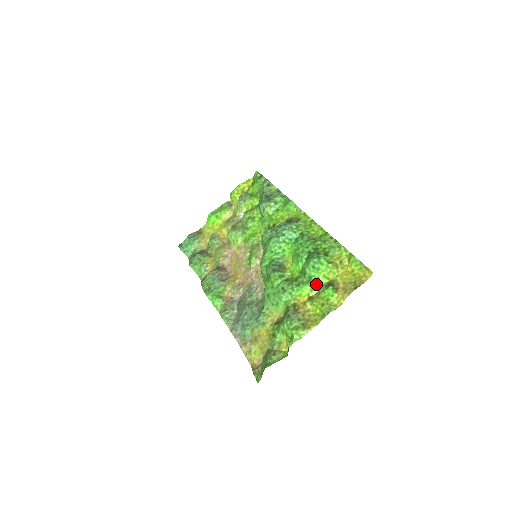
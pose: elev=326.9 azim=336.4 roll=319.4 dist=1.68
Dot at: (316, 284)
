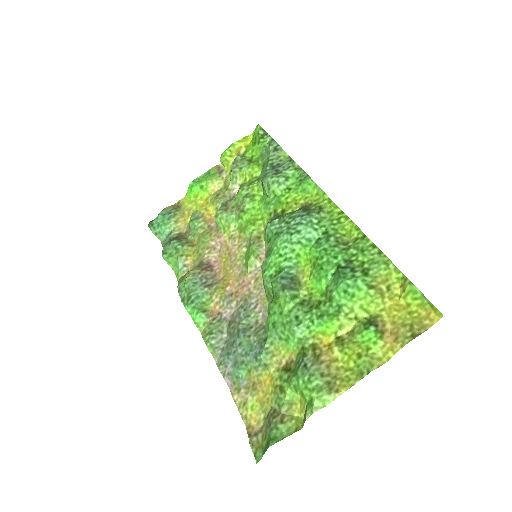
Dot at: (348, 318)
